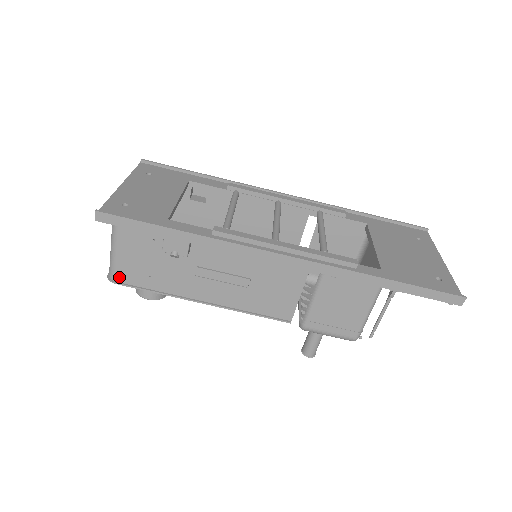
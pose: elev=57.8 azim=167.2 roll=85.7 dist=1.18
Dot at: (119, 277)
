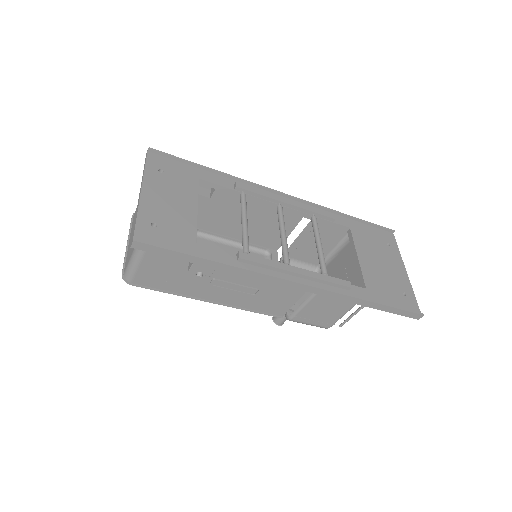
Dot at: (136, 280)
